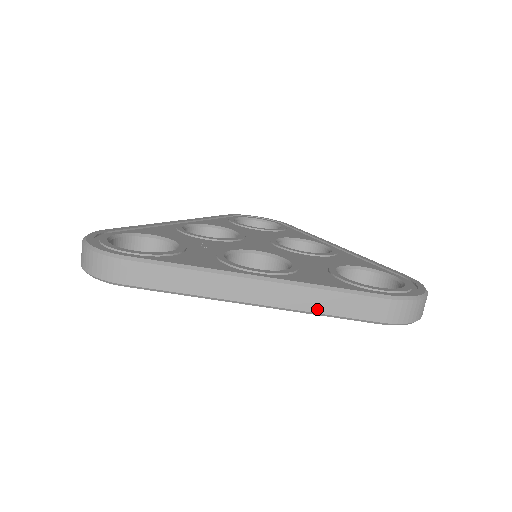
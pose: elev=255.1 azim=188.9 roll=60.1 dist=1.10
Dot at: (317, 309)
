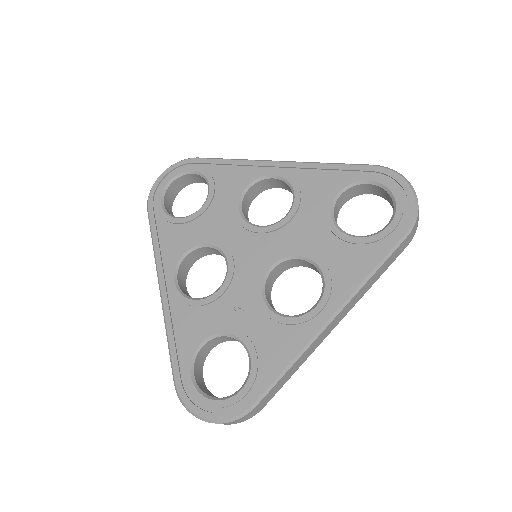
Dot at: (371, 285)
